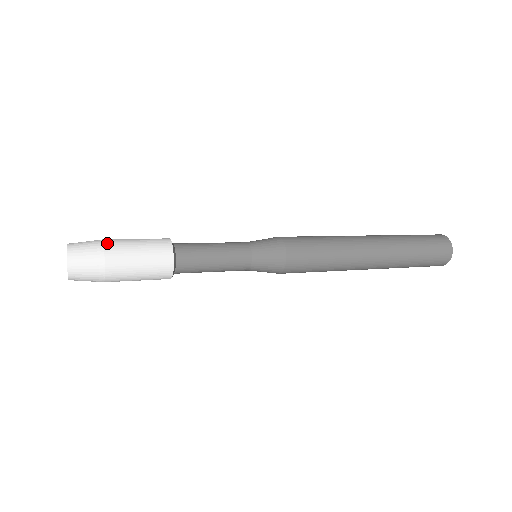
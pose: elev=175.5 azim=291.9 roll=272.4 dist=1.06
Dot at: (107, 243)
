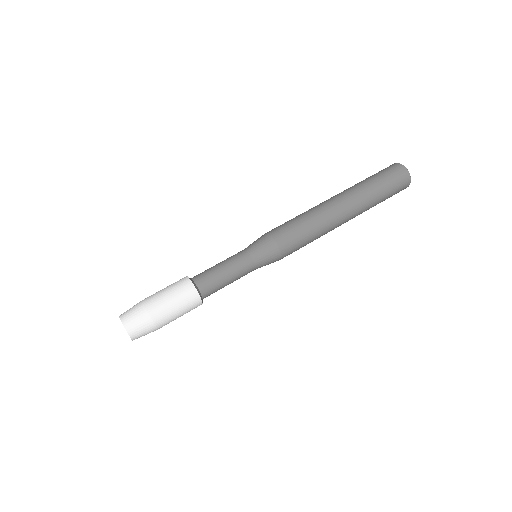
Dot at: (157, 324)
